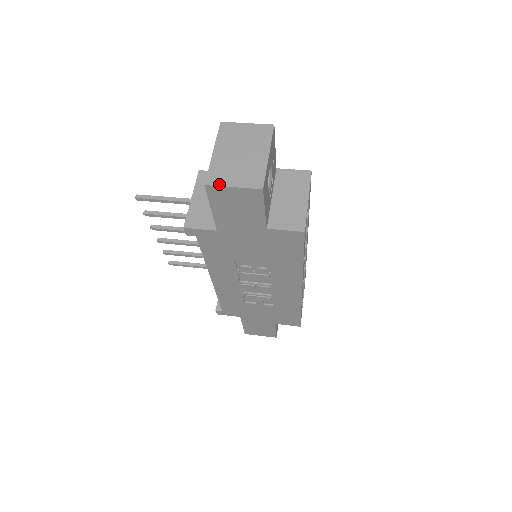
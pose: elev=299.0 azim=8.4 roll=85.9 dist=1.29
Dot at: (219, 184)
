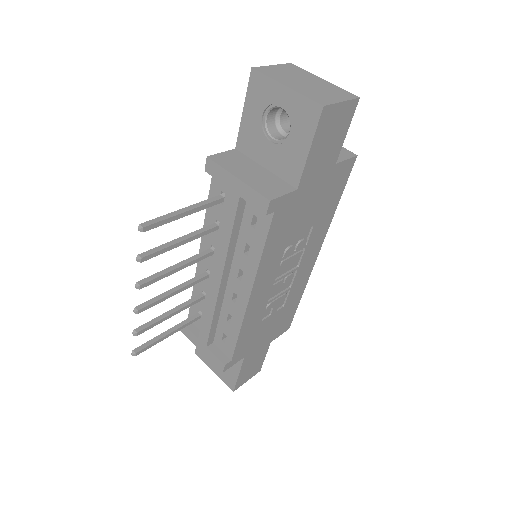
Dot at: (331, 102)
